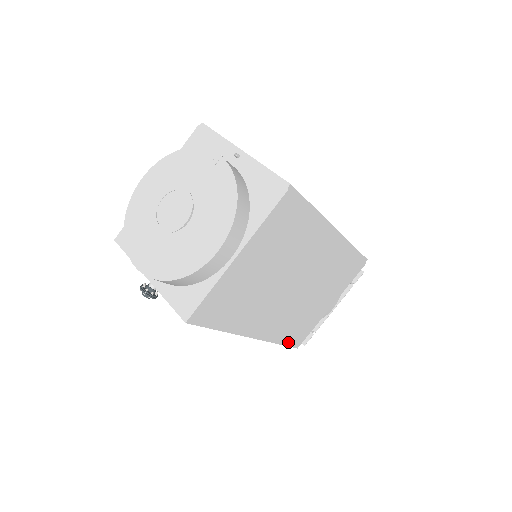
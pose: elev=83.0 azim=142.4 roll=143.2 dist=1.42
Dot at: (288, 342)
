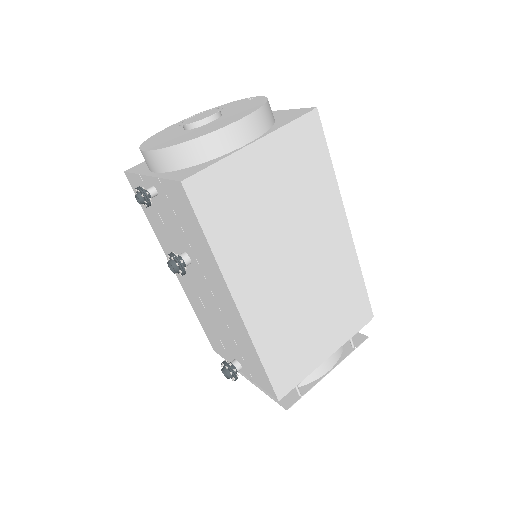
Dot at: (271, 371)
